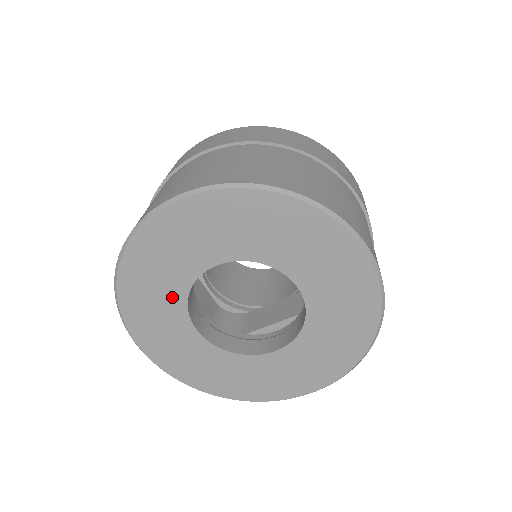
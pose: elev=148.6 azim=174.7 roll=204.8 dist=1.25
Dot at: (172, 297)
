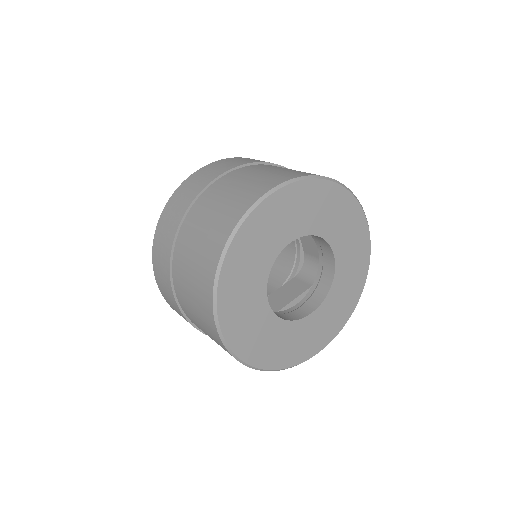
Dot at: (259, 274)
